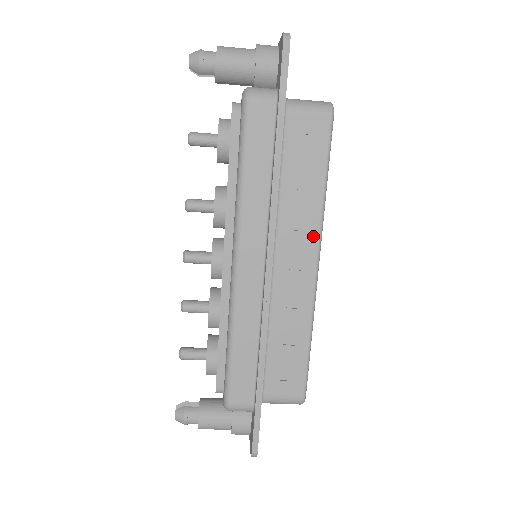
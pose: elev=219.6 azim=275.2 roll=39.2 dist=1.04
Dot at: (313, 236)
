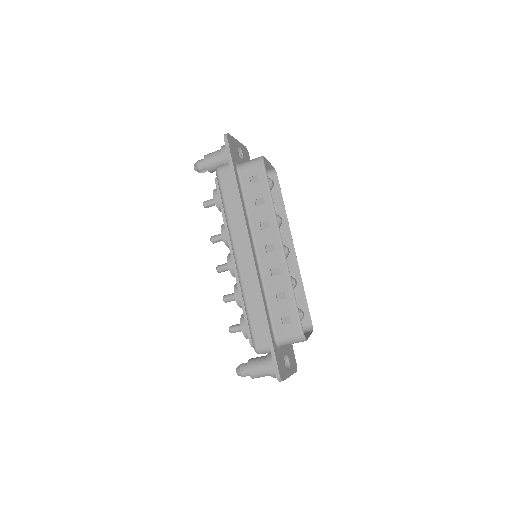
Dot at: (273, 229)
